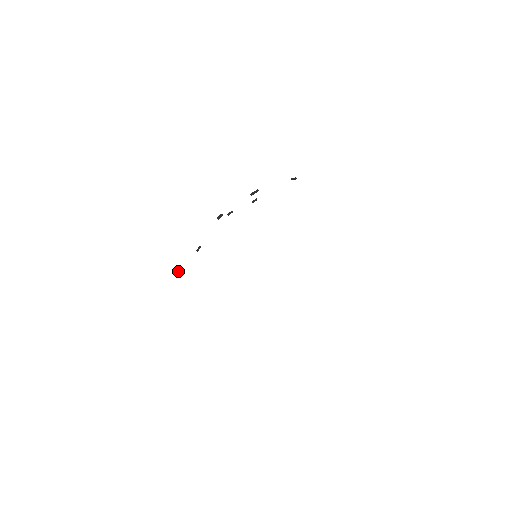
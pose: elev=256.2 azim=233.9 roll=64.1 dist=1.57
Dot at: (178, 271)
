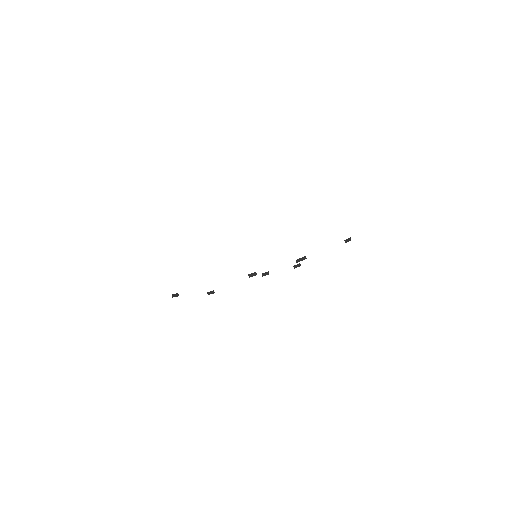
Dot at: (173, 295)
